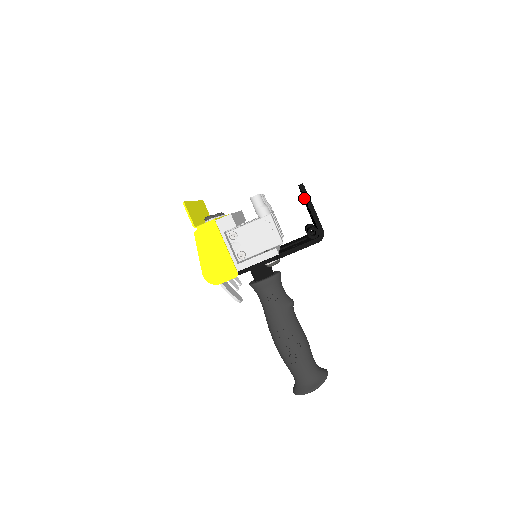
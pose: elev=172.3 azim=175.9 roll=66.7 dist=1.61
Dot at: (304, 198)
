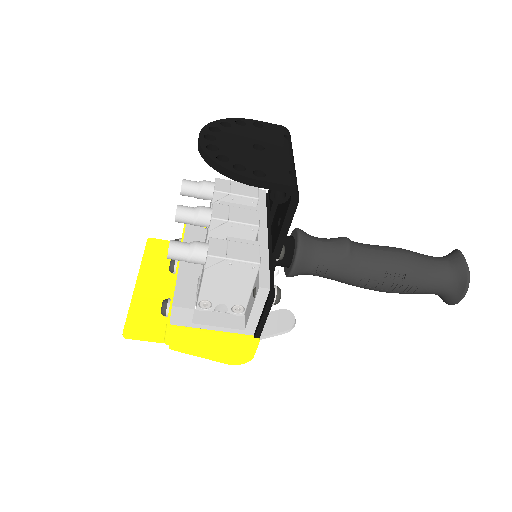
Dot at: occluded
